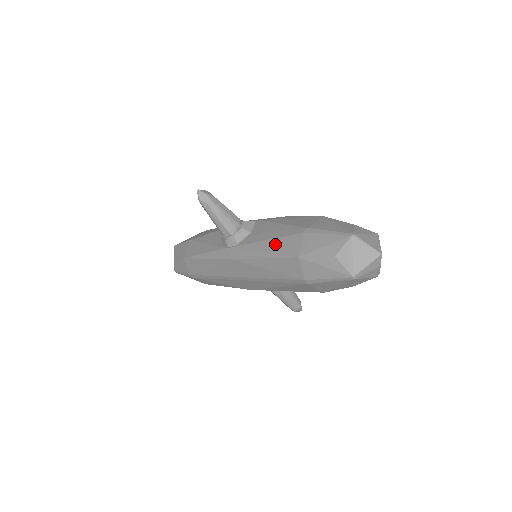
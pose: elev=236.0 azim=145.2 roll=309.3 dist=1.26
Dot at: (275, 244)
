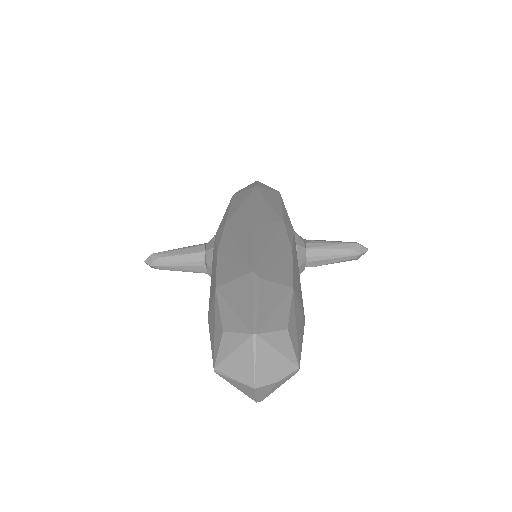
Dot at: occluded
